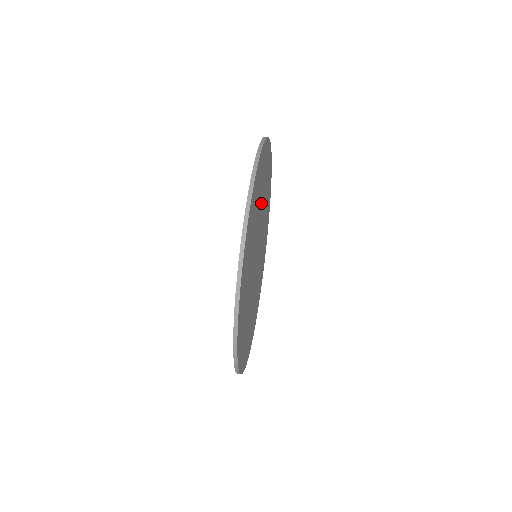
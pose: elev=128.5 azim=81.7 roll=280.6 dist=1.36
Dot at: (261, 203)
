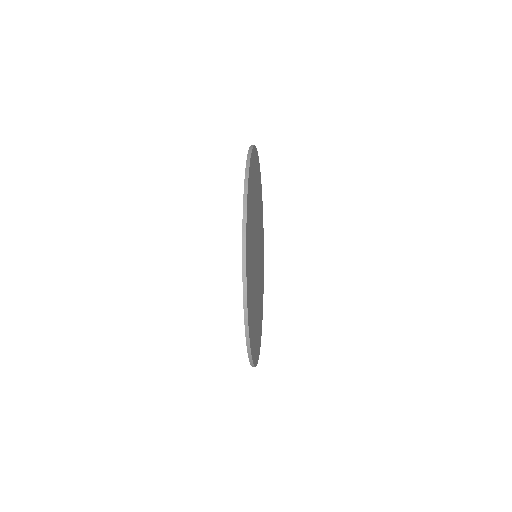
Dot at: (257, 208)
